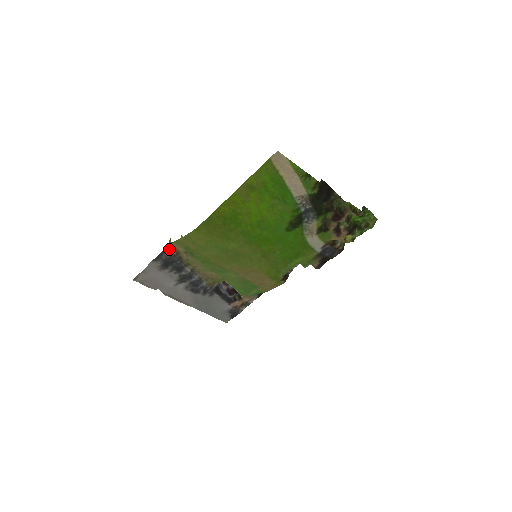
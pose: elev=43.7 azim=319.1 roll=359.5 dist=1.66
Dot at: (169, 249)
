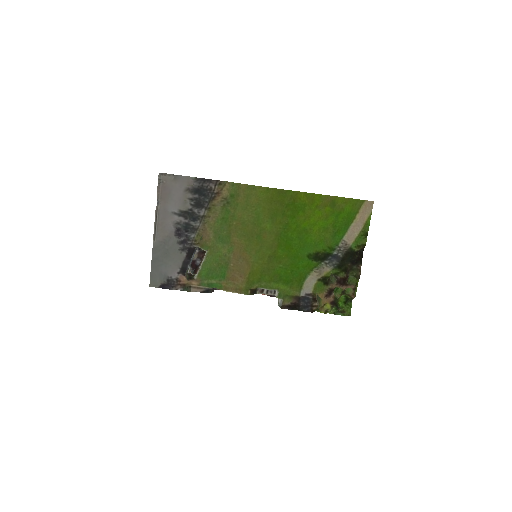
Dot at: (218, 184)
